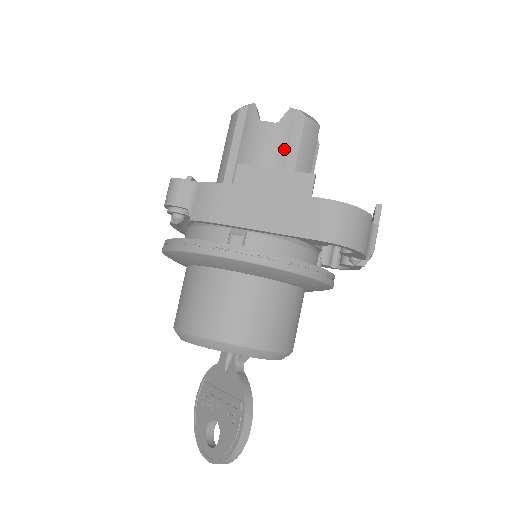
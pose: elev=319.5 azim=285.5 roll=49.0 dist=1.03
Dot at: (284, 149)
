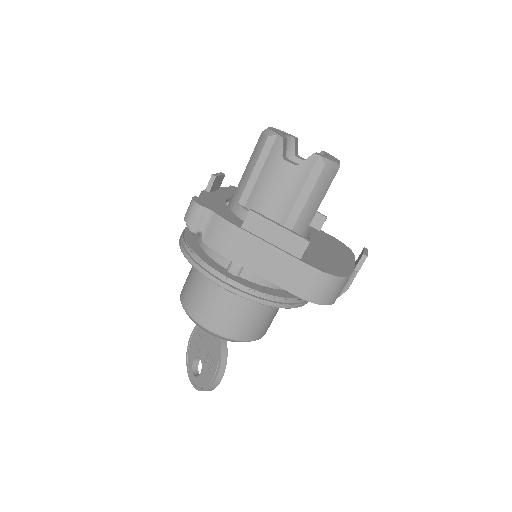
Dot at: (297, 191)
